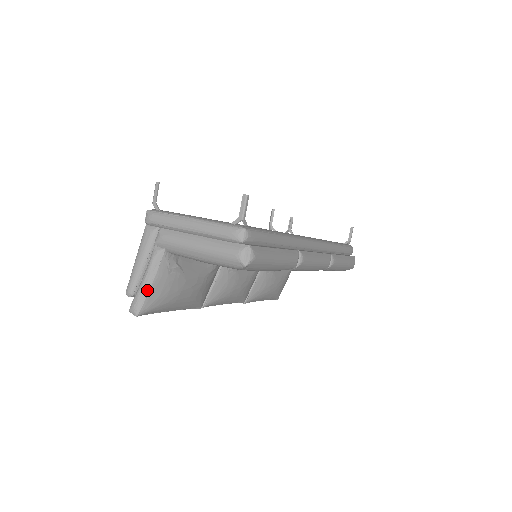
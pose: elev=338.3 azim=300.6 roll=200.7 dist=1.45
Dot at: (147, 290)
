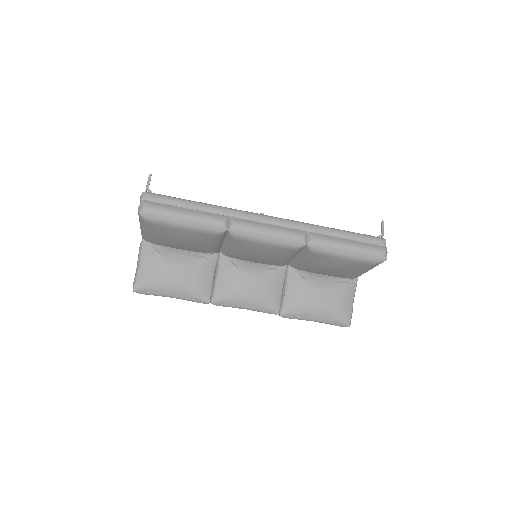
Dot at: (137, 270)
